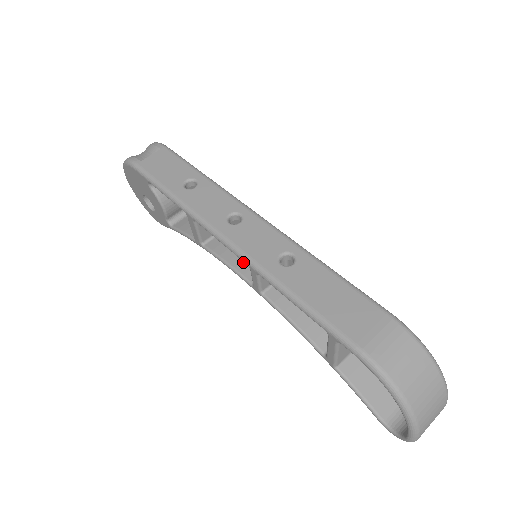
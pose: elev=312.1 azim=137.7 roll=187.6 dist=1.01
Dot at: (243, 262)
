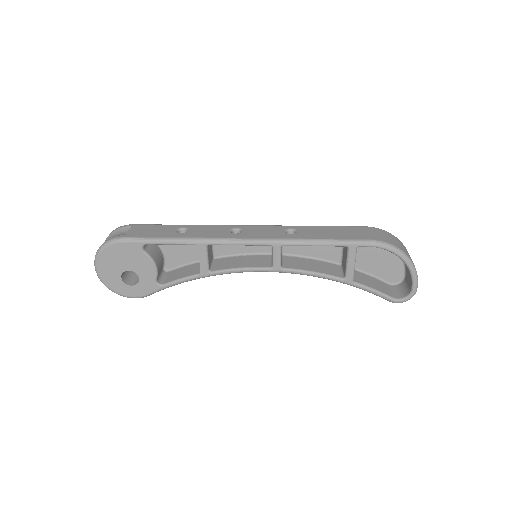
Dot at: (251, 263)
